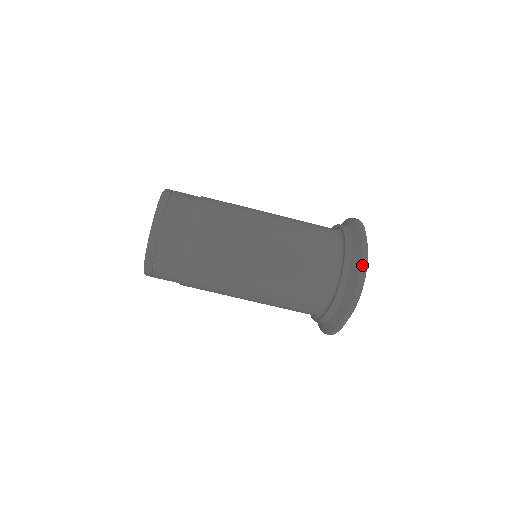
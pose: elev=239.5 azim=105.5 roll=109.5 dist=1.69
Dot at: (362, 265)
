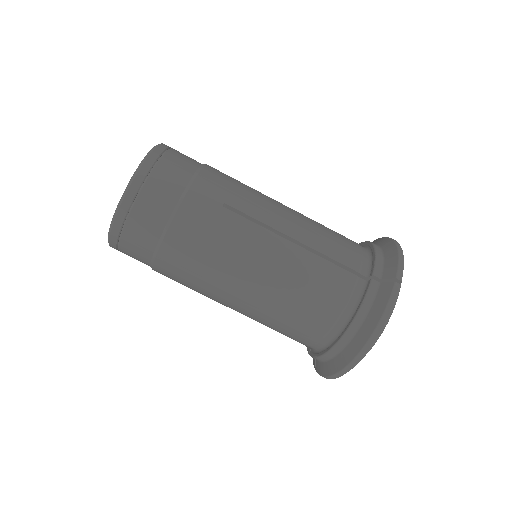
Dot at: (357, 357)
